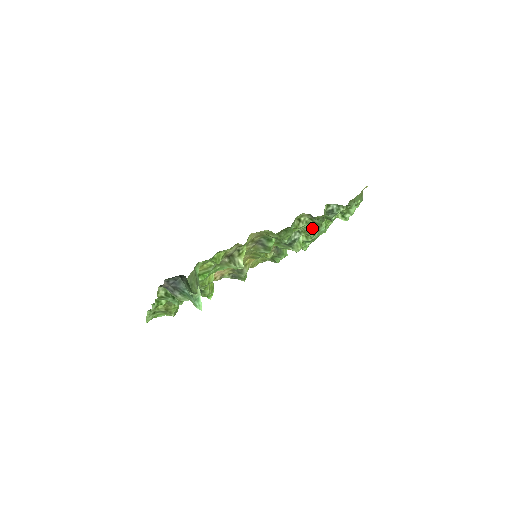
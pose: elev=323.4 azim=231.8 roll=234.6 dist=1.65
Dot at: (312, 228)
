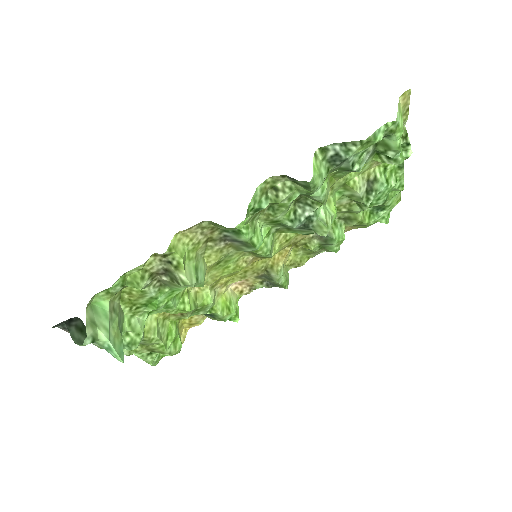
Dot at: (353, 190)
